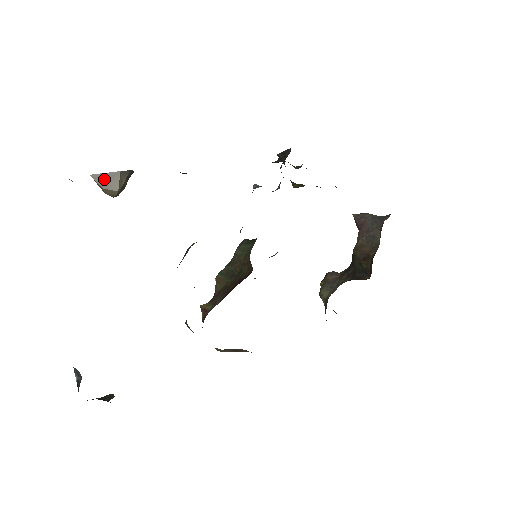
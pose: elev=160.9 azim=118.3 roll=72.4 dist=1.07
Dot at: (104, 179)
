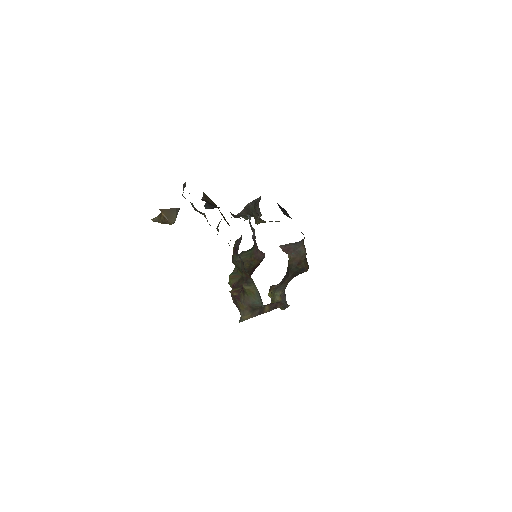
Dot at: (167, 212)
